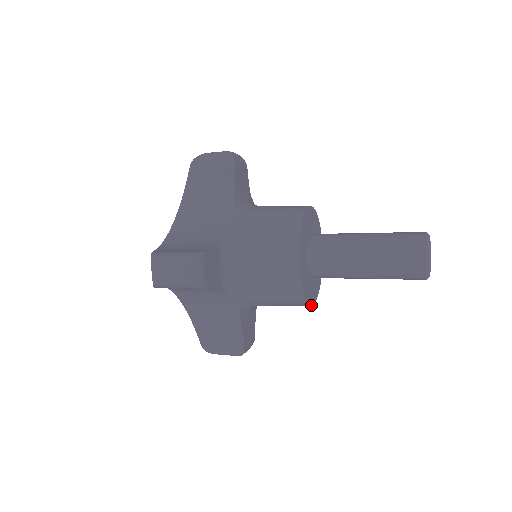
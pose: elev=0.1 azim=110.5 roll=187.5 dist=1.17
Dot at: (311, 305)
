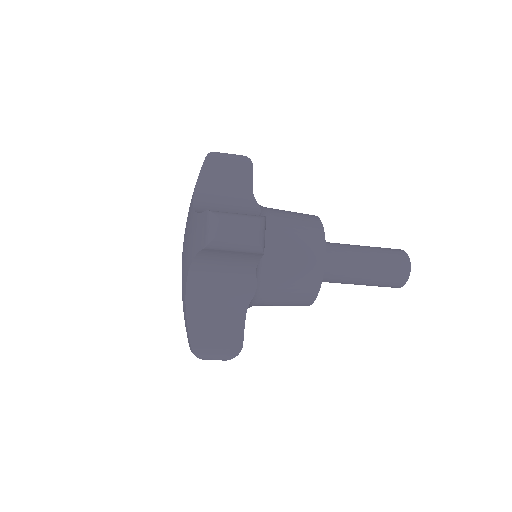
Dot at: (311, 304)
